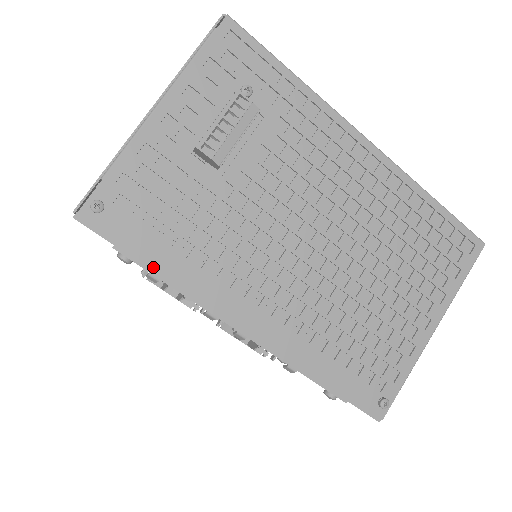
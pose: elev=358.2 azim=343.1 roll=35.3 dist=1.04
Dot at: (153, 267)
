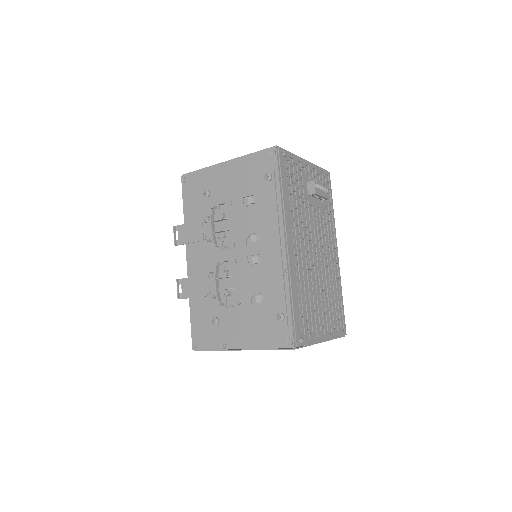
Dot at: (281, 188)
